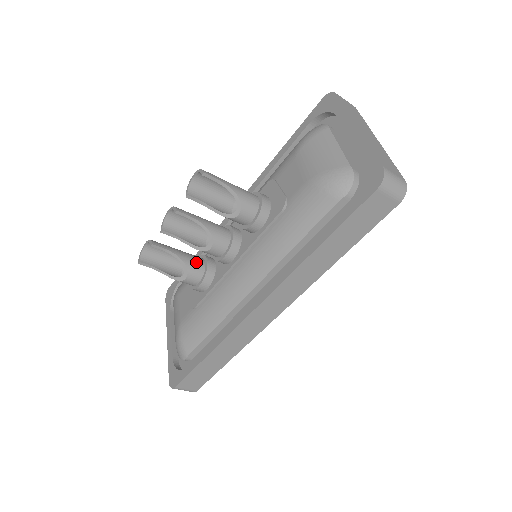
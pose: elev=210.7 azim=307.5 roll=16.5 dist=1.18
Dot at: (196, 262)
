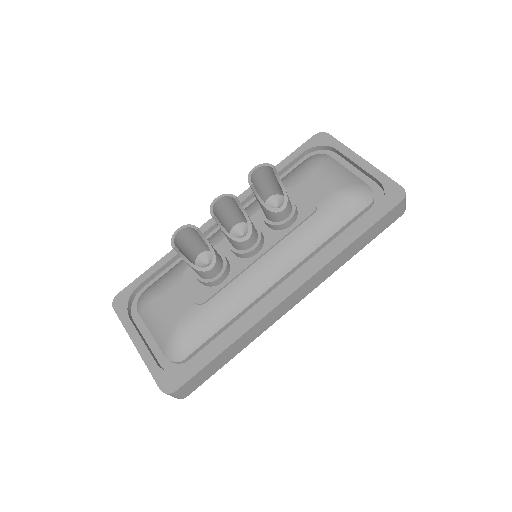
Dot at: (218, 254)
